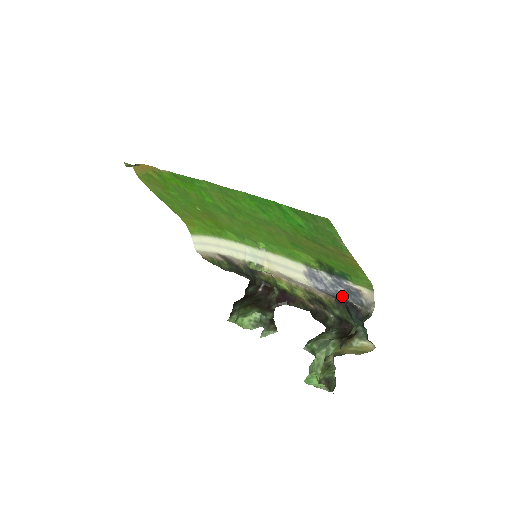
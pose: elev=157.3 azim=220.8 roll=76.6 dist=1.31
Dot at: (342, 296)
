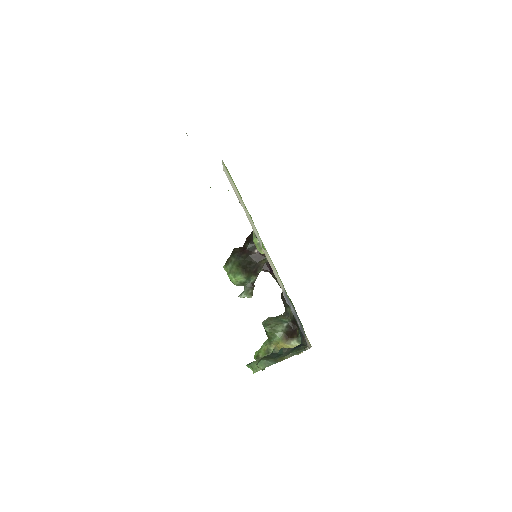
Dot at: (297, 322)
